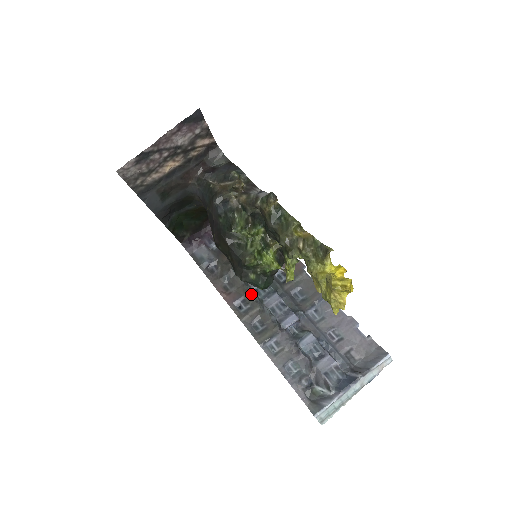
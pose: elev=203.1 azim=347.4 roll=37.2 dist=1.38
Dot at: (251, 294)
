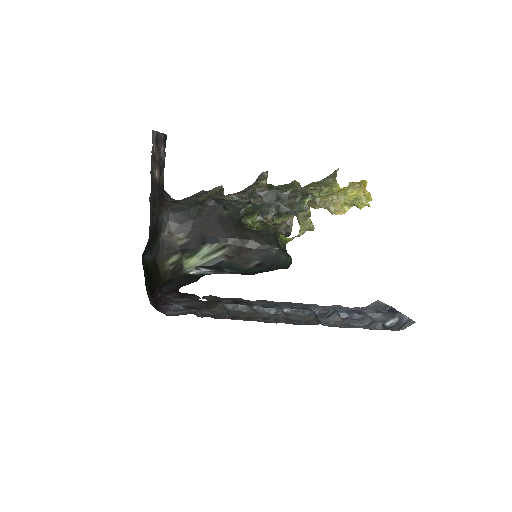
Dot at: (263, 311)
